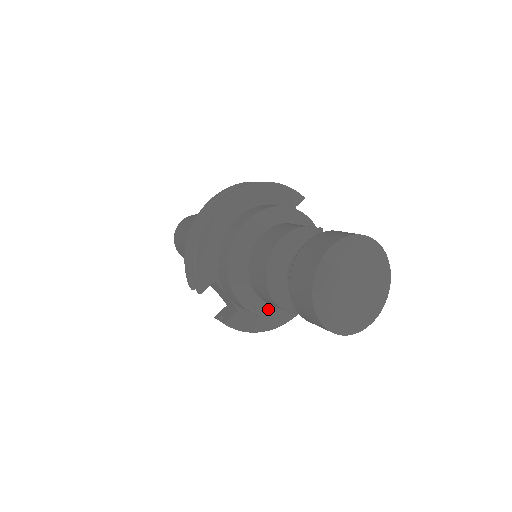
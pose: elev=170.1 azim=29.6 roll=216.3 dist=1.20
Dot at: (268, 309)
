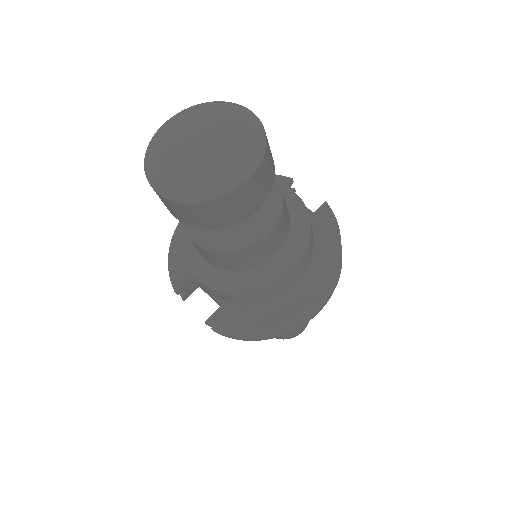
Dot at: (230, 280)
